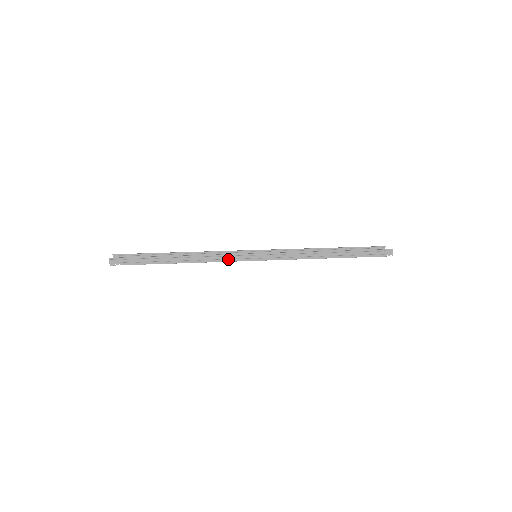
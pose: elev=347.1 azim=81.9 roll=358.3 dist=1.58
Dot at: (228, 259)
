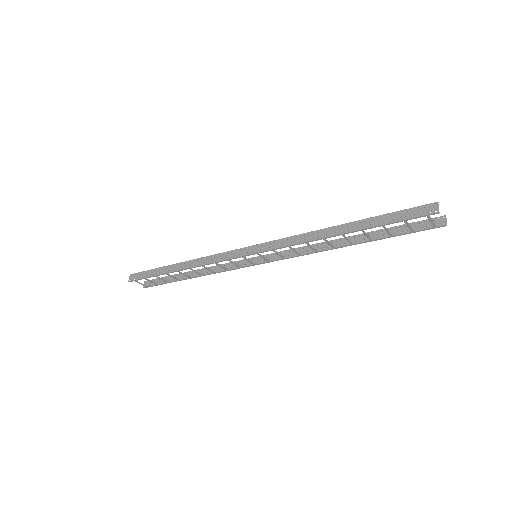
Dot at: (220, 258)
